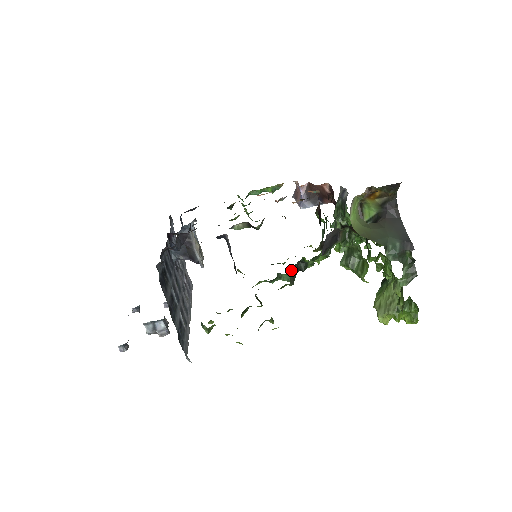
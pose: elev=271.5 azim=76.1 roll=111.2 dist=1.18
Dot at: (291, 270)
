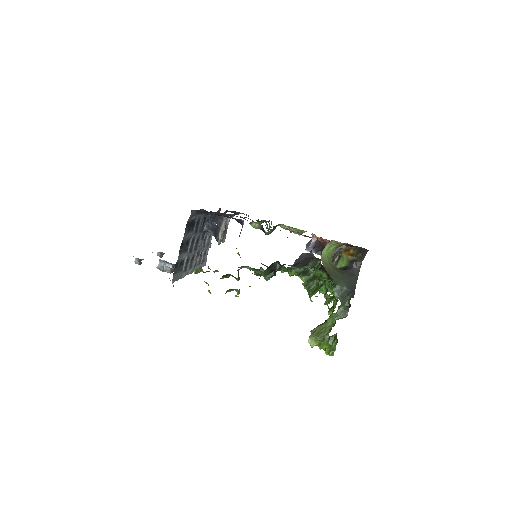
Dot at: occluded
